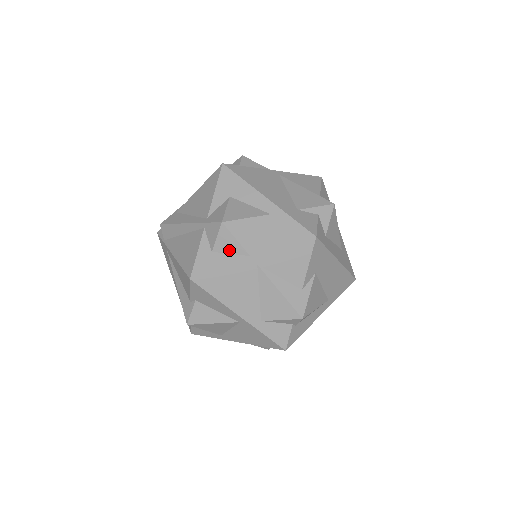
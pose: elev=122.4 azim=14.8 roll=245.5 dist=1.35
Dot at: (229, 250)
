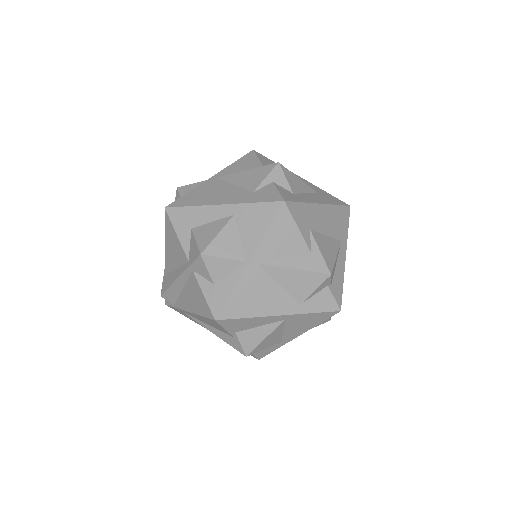
Dot at: (226, 271)
